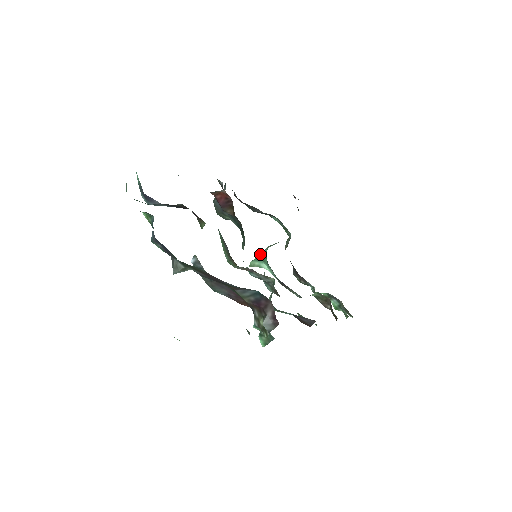
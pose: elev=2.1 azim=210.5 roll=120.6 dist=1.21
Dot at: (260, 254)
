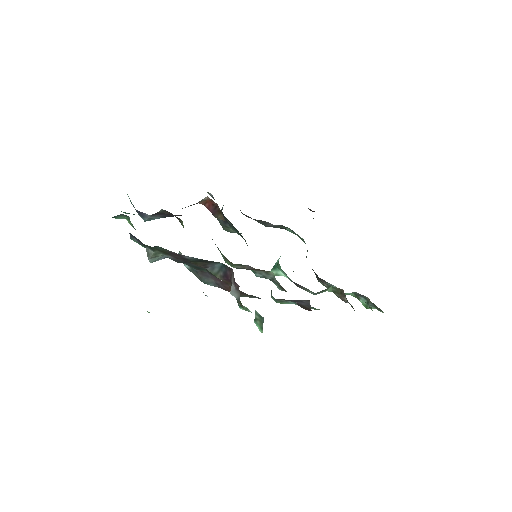
Dot at: (275, 263)
